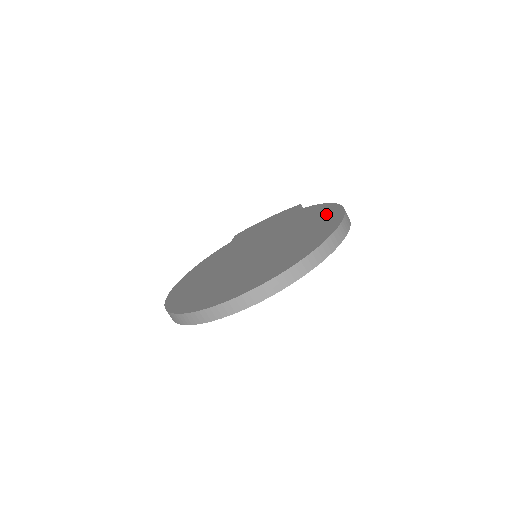
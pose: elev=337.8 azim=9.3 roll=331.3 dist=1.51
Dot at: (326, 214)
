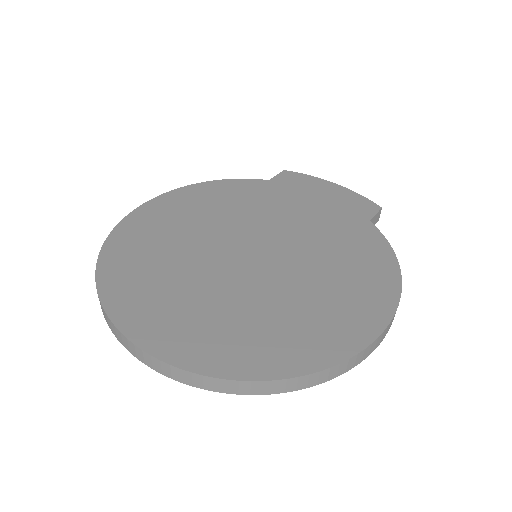
Dot at: (371, 293)
